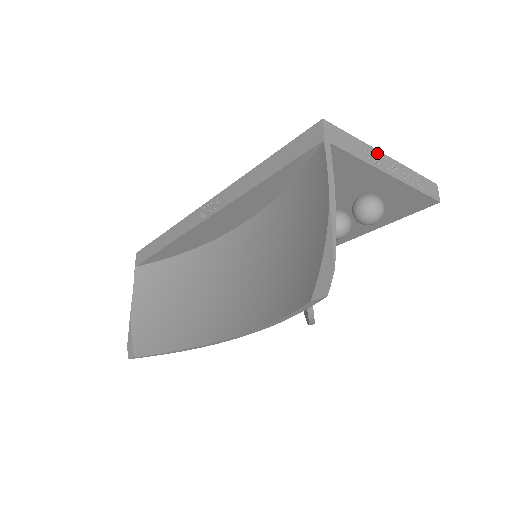
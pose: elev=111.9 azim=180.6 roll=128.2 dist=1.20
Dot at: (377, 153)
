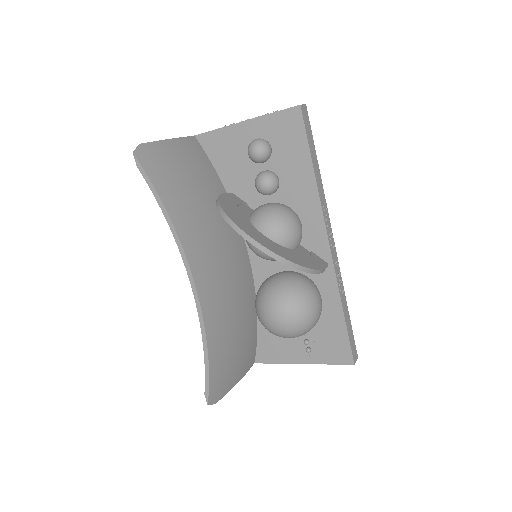
Dot at: occluded
